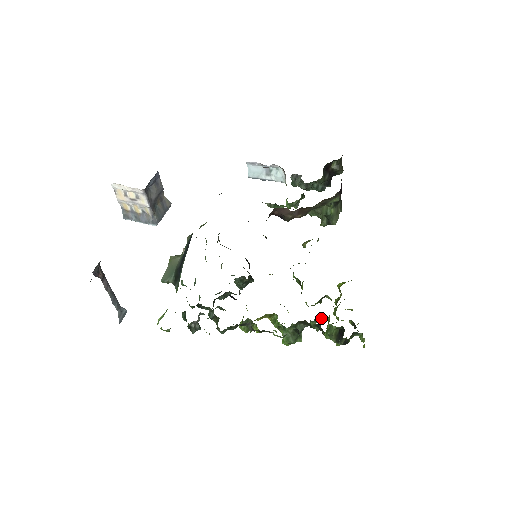
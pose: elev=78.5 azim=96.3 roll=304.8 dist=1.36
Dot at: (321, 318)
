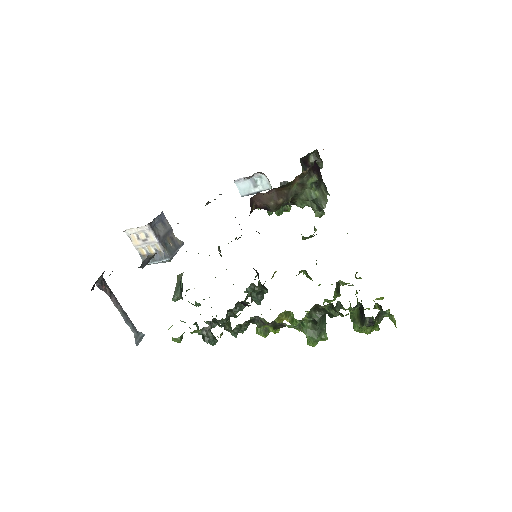
Dot at: (340, 305)
